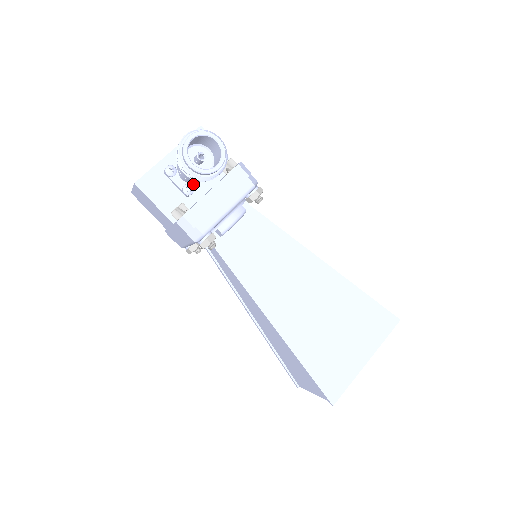
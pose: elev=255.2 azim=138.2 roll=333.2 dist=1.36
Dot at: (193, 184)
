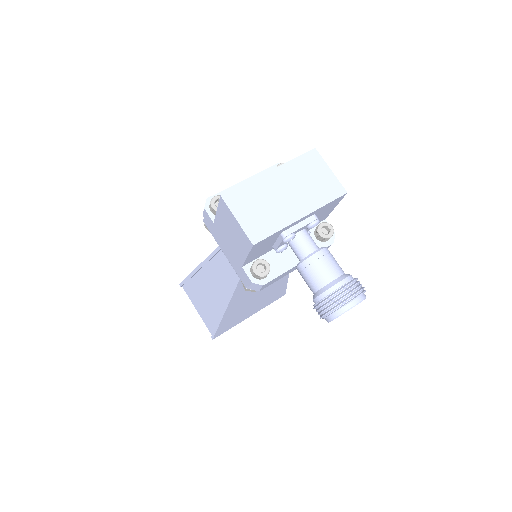
Dot at: occluded
